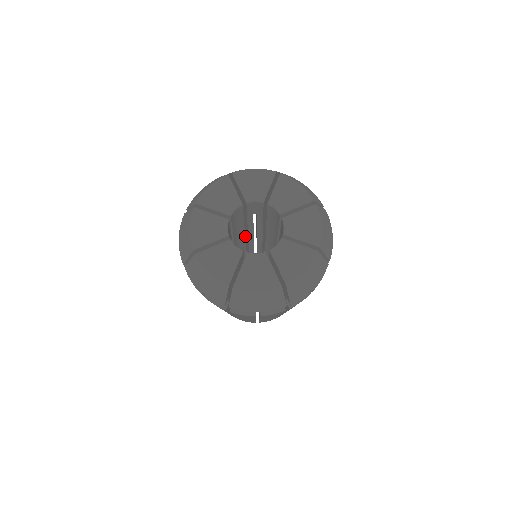
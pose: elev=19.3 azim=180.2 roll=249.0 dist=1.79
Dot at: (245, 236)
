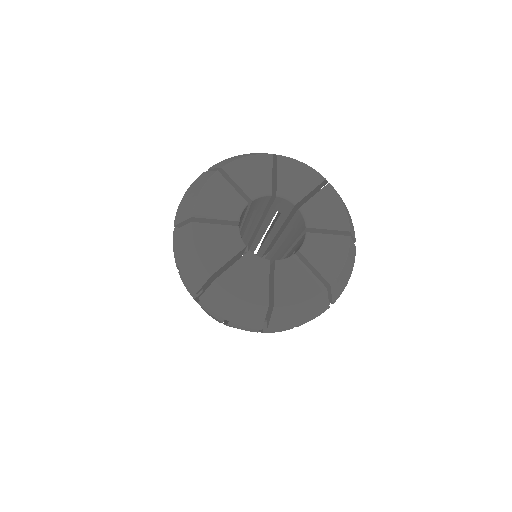
Dot at: (255, 229)
